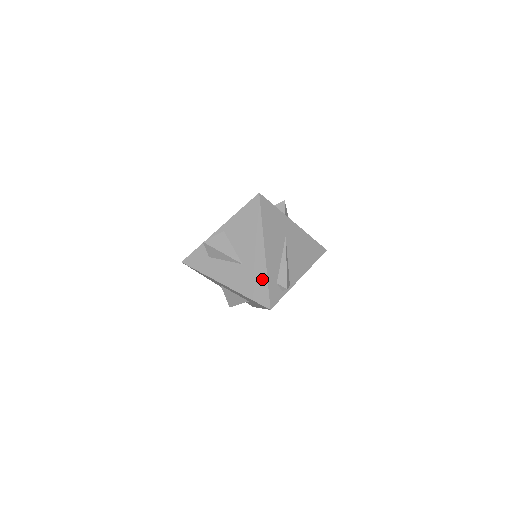
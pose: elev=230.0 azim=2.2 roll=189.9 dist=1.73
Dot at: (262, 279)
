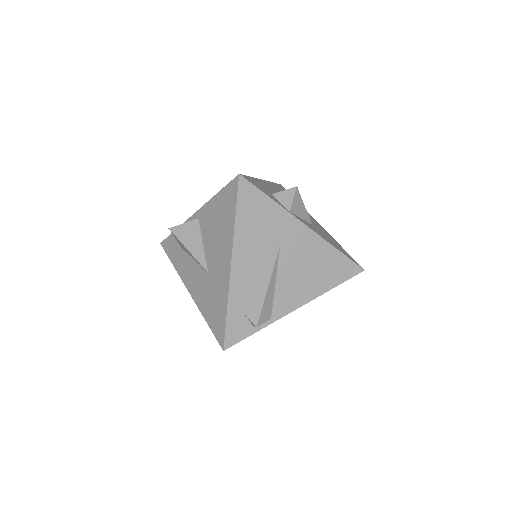
Dot at: (222, 304)
